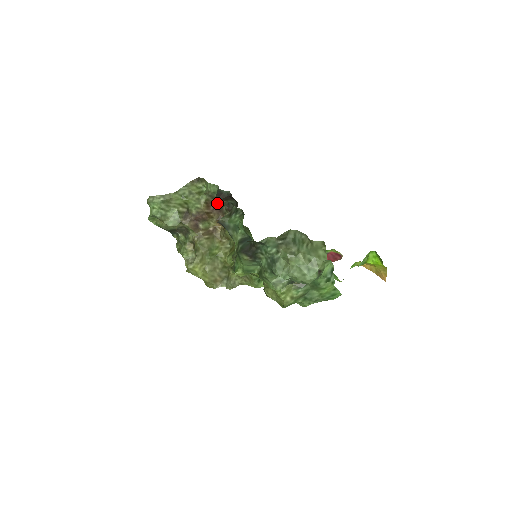
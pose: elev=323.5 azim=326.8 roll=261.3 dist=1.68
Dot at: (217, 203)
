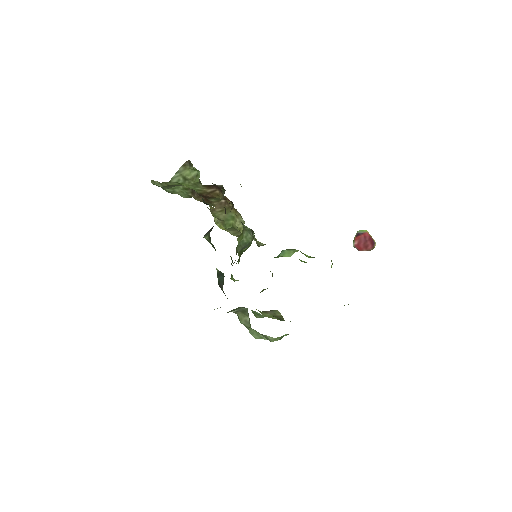
Dot at: (217, 186)
